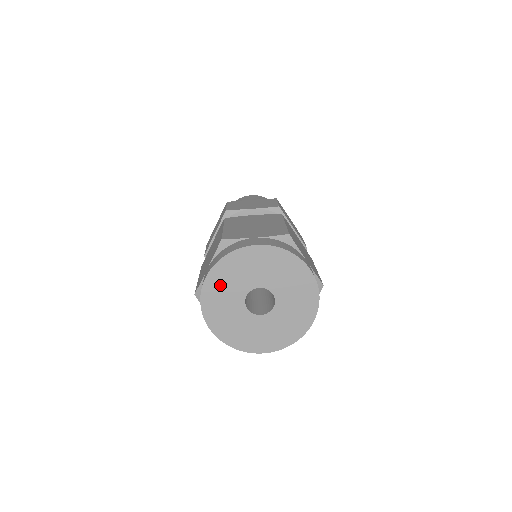
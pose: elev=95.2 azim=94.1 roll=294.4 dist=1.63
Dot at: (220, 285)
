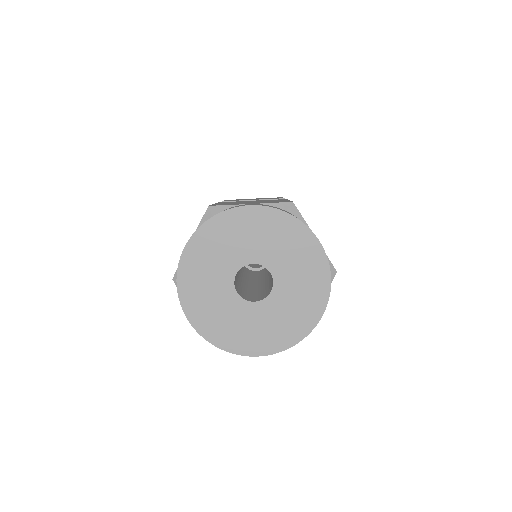
Dot at: (202, 258)
